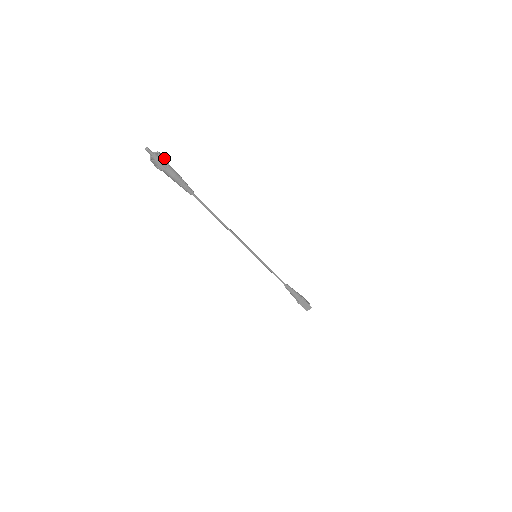
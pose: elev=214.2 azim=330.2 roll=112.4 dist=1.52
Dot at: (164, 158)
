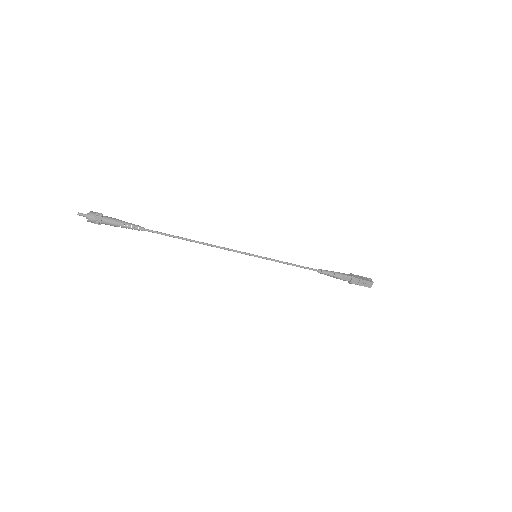
Dot at: (96, 214)
